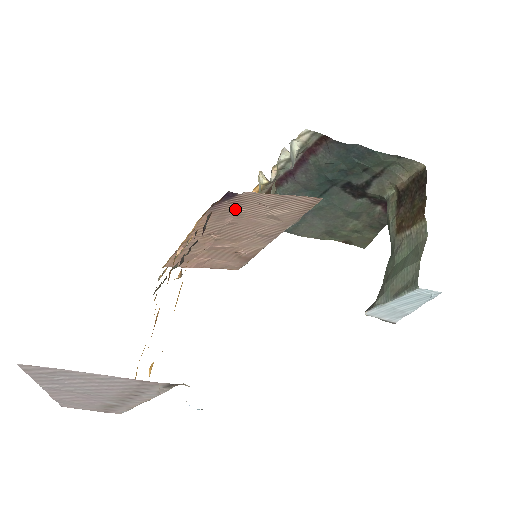
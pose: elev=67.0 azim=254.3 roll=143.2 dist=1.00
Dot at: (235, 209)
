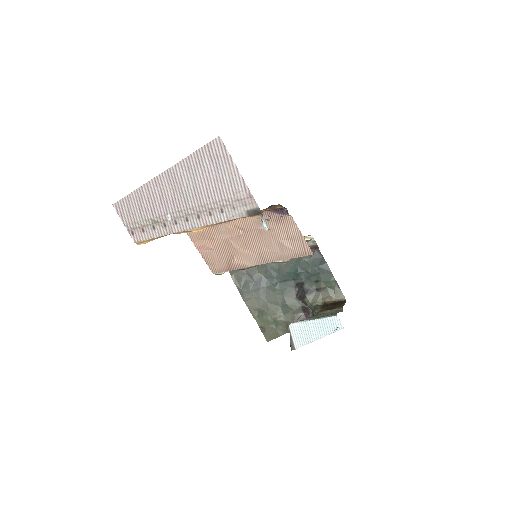
Dot at: (274, 223)
